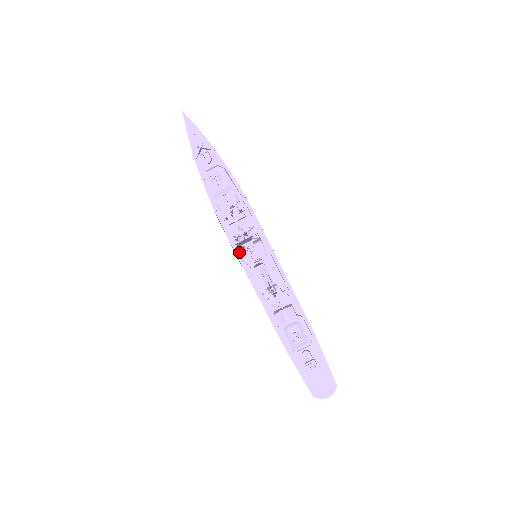
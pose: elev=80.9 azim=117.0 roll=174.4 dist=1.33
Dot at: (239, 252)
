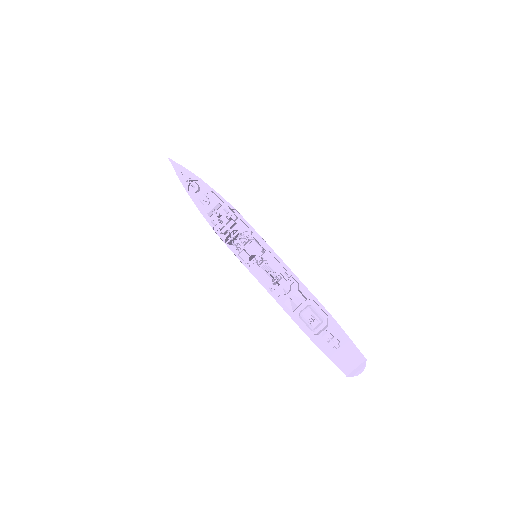
Dot at: (238, 255)
